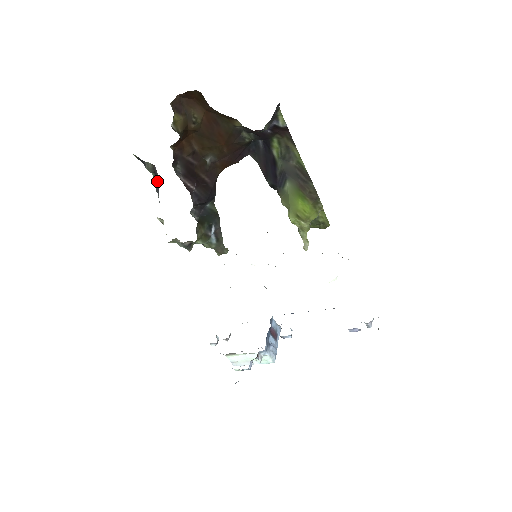
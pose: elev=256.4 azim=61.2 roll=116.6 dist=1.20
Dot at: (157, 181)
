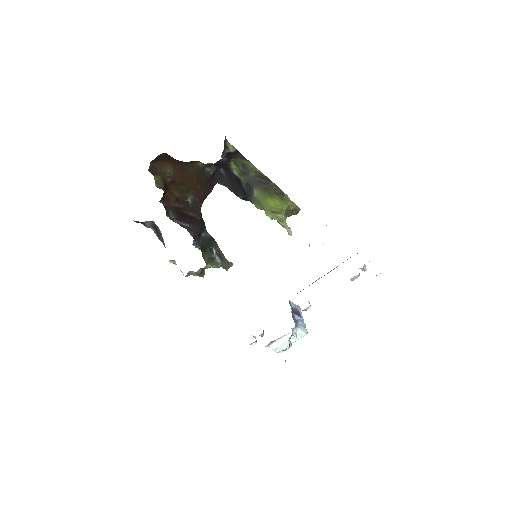
Dot at: (159, 233)
